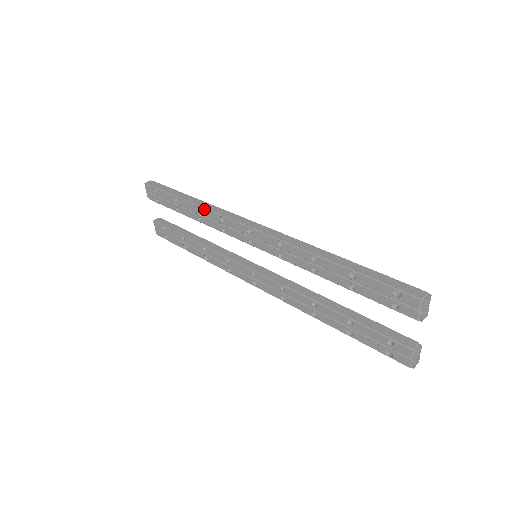
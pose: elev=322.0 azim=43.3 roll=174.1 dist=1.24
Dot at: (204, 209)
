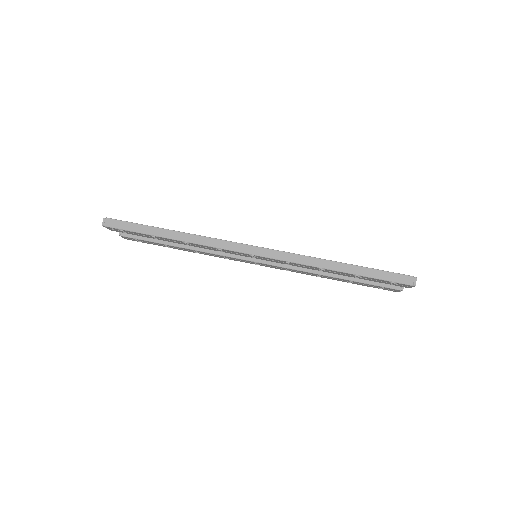
Dot at: (195, 244)
